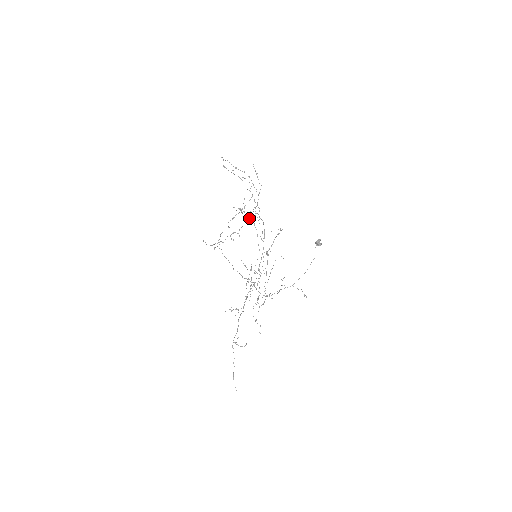
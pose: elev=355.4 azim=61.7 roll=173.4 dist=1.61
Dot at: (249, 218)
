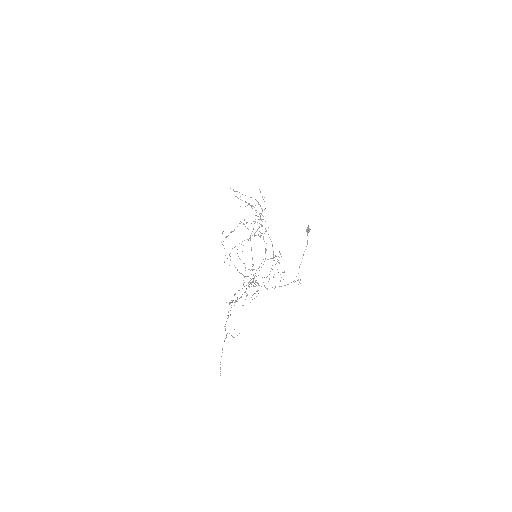
Dot at: occluded
